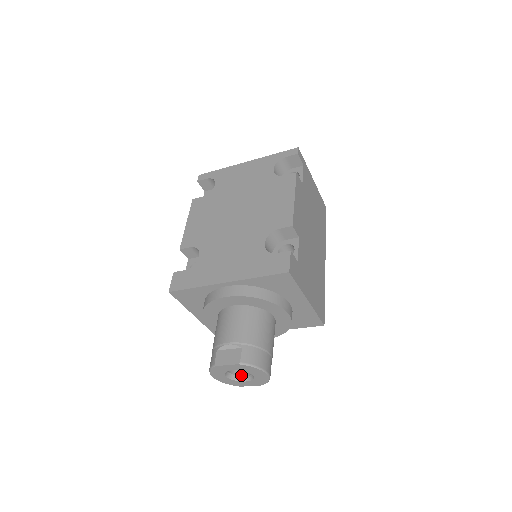
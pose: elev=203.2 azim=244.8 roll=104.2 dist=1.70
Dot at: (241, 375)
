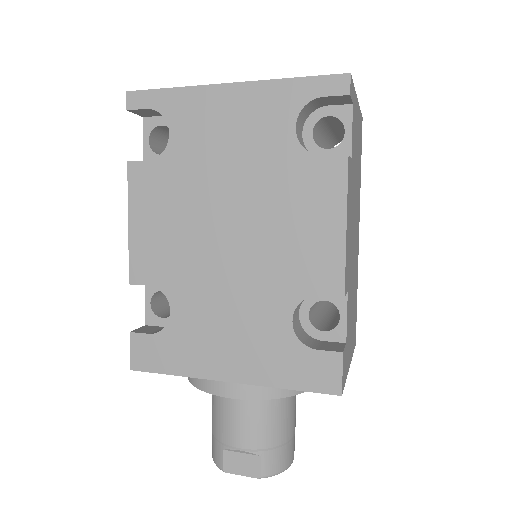
Dot at: occluded
